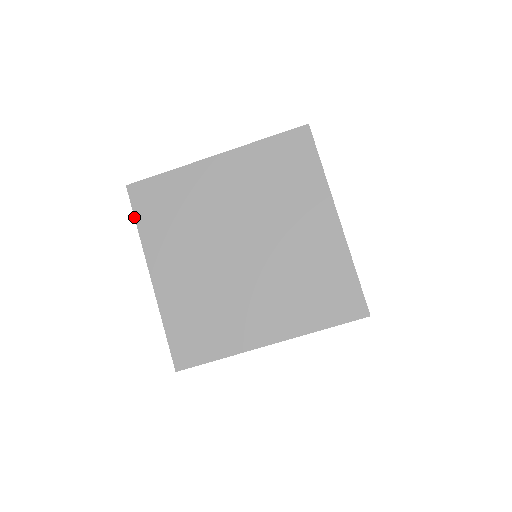
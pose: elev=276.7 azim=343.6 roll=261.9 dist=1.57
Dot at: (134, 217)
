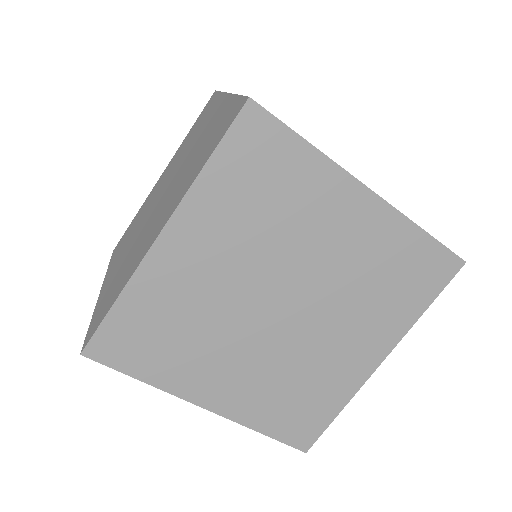
Dot at: (216, 148)
